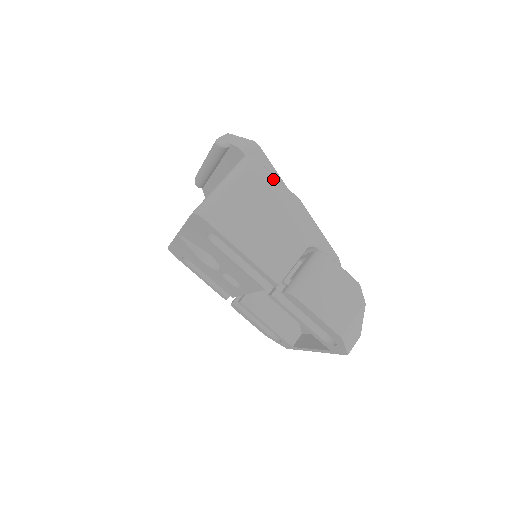
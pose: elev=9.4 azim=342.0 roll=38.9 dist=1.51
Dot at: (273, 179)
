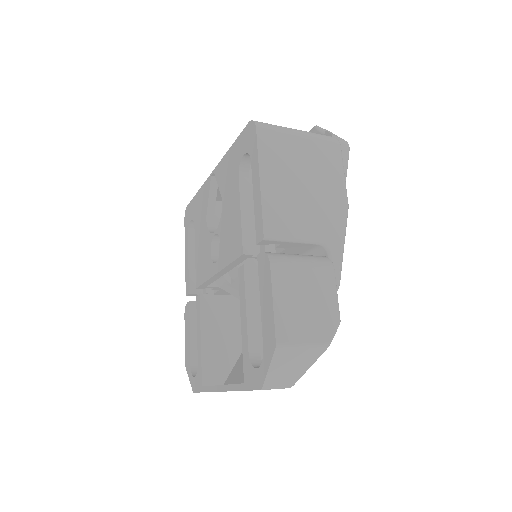
Dot at: (341, 168)
